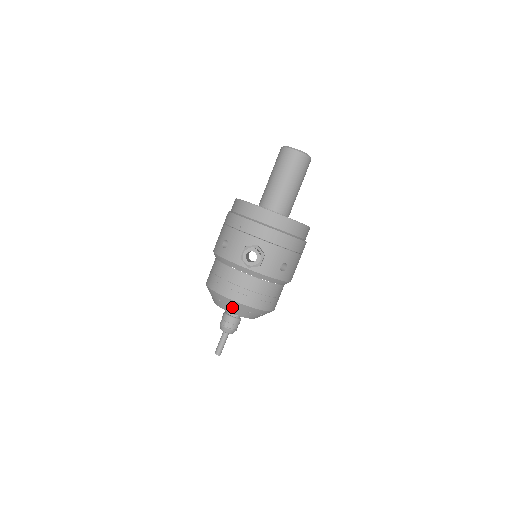
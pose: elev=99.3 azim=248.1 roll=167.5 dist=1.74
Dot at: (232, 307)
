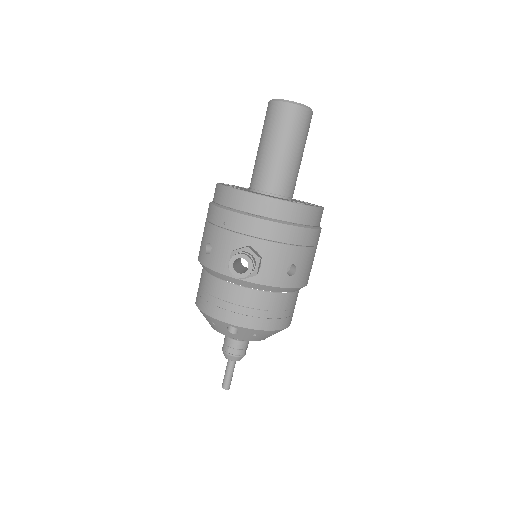
Dot at: (231, 331)
